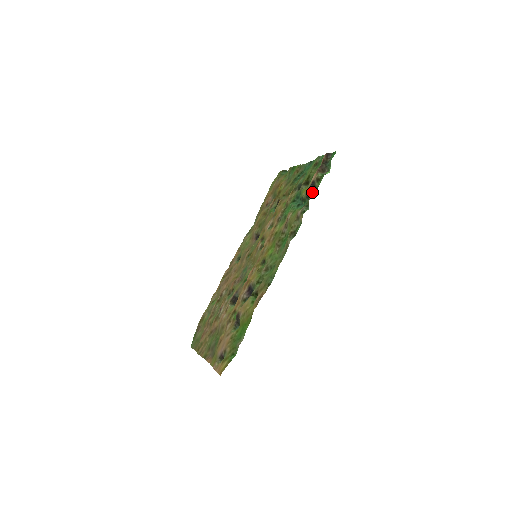
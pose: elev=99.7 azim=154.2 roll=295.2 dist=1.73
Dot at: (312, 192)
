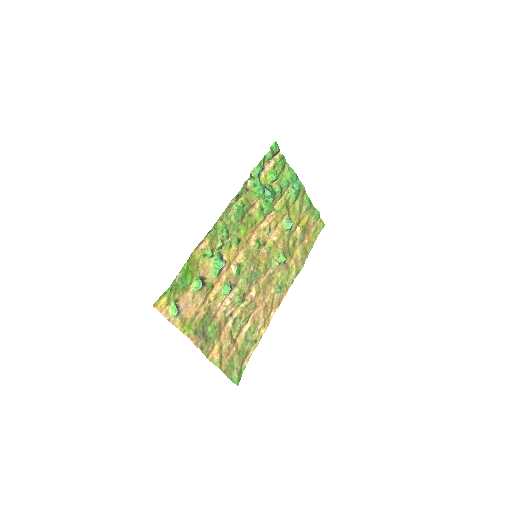
Dot at: occluded
